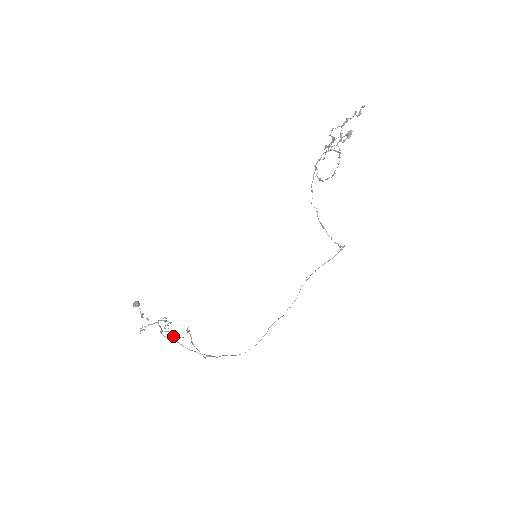
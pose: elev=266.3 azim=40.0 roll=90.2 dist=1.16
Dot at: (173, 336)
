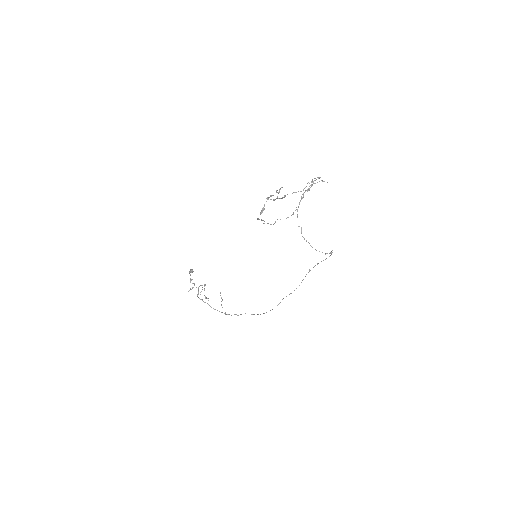
Dot at: (206, 298)
